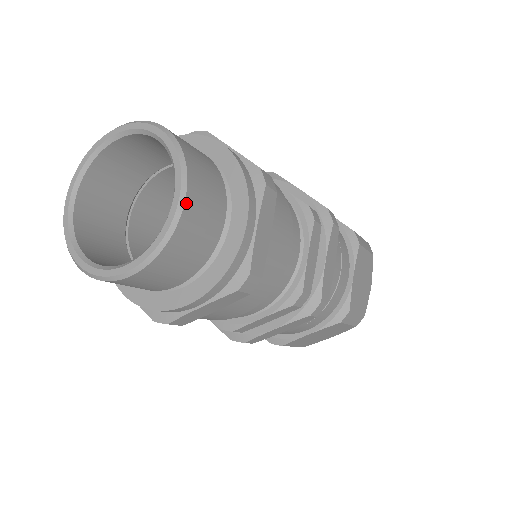
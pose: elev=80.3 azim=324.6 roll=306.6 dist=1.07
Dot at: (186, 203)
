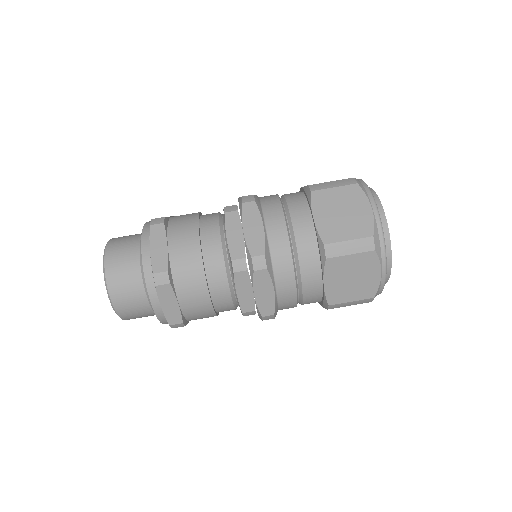
Dot at: (115, 307)
